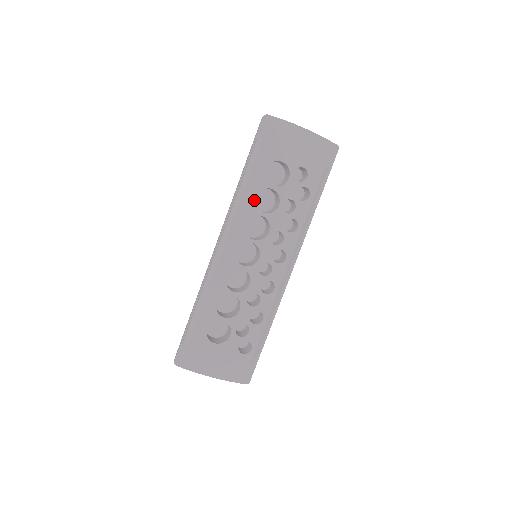
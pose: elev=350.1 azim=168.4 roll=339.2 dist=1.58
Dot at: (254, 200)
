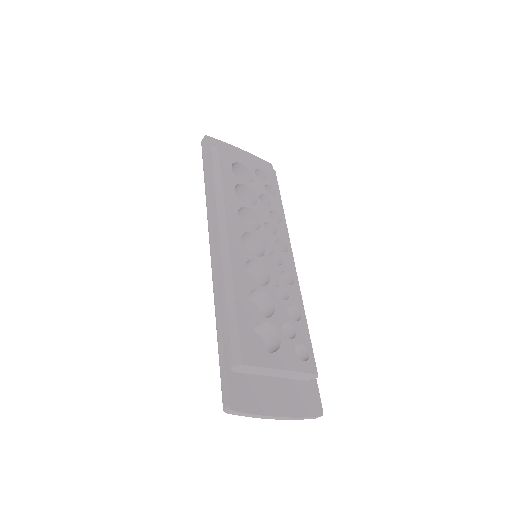
Dot at: (234, 193)
